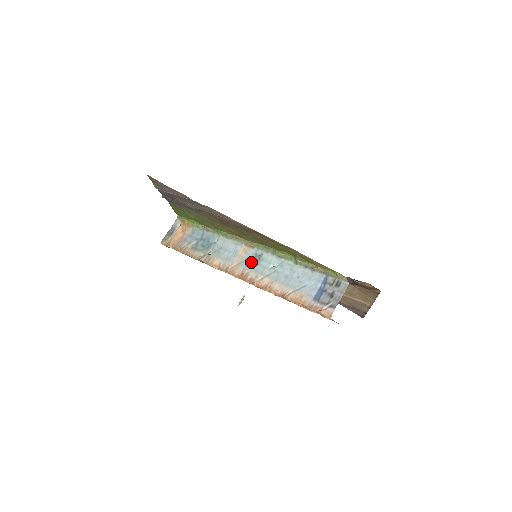
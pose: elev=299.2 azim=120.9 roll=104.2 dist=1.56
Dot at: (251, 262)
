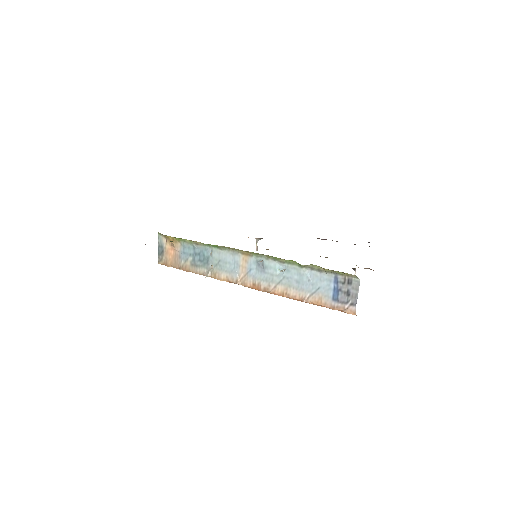
Dot at: (257, 271)
